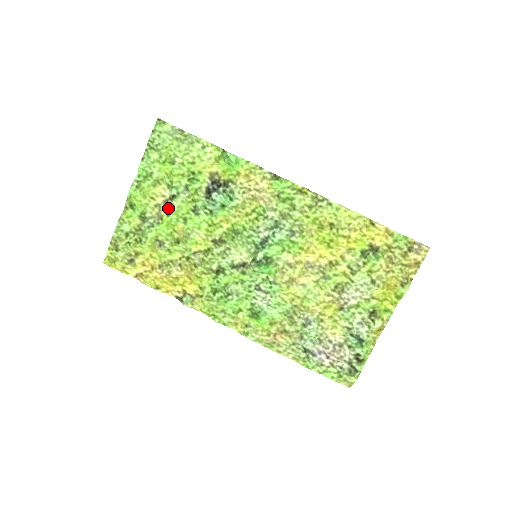
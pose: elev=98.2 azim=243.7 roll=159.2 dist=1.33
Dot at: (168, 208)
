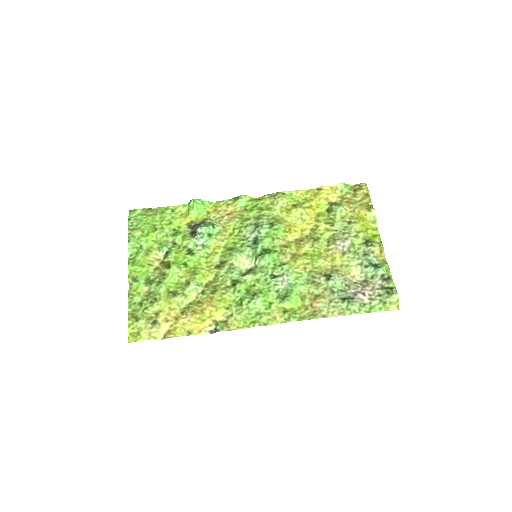
Dot at: (166, 265)
